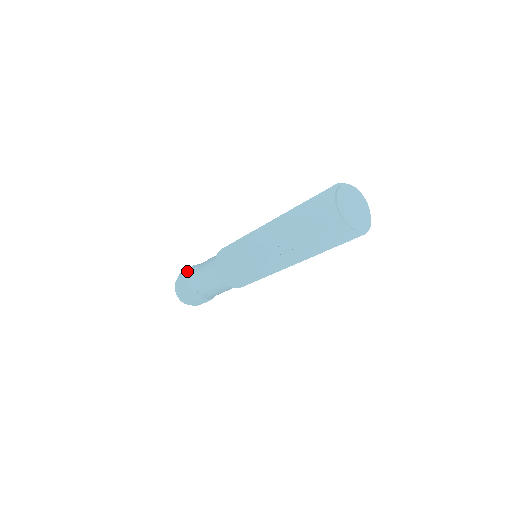
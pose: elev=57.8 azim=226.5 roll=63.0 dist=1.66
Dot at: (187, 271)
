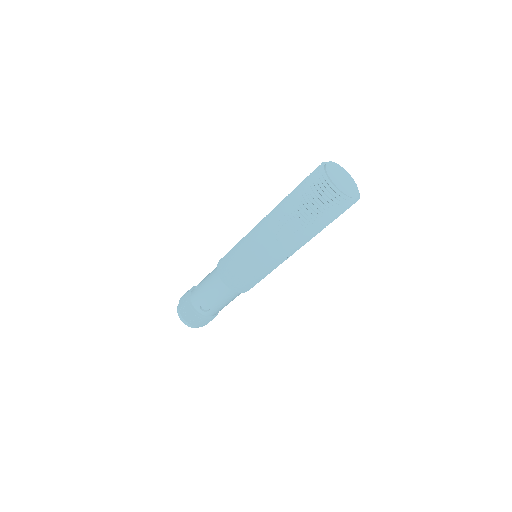
Dot at: (189, 290)
